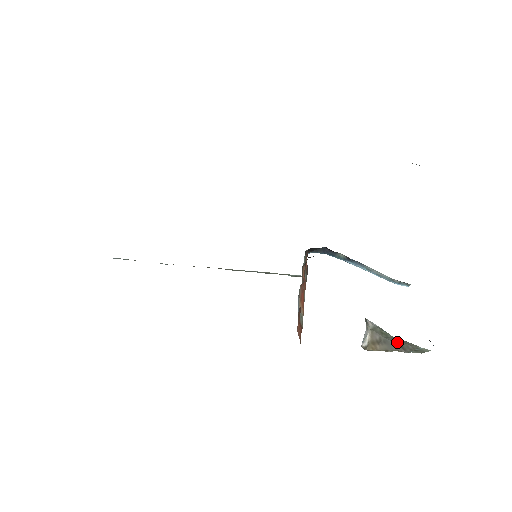
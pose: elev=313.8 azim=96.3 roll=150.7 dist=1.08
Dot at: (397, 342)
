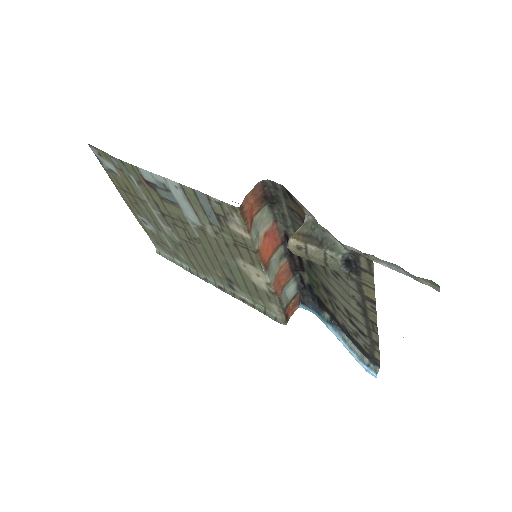
Dot at: (320, 239)
